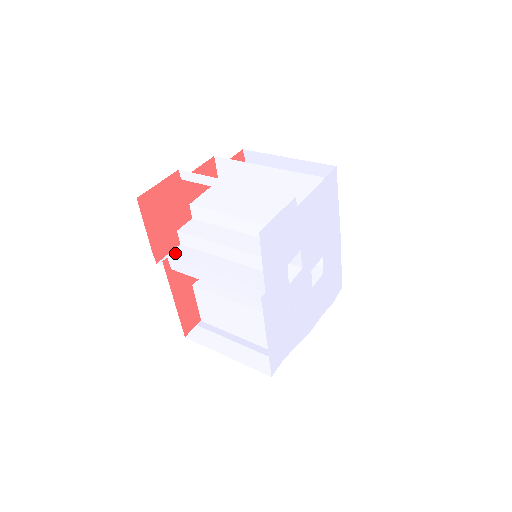
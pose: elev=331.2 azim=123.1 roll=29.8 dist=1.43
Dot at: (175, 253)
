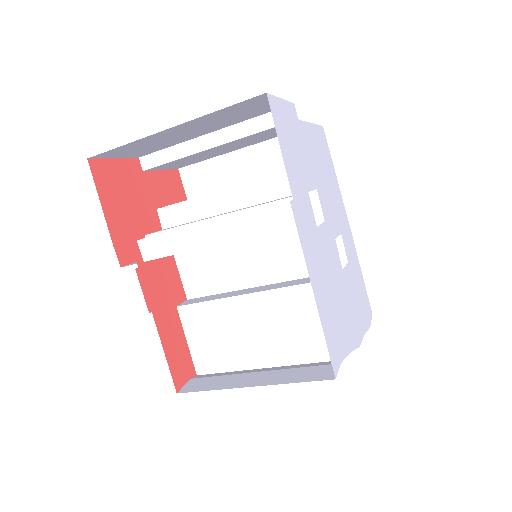
Dot at: occluded
